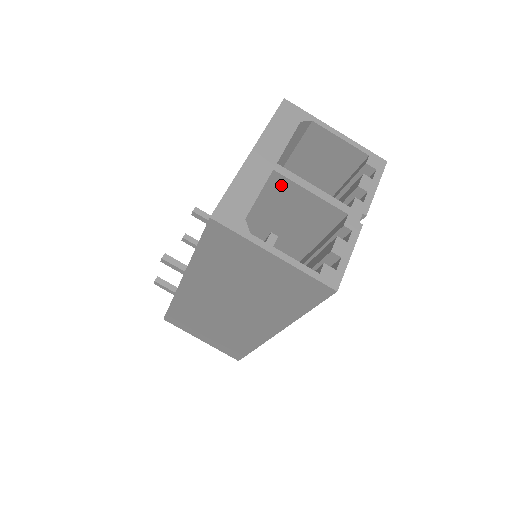
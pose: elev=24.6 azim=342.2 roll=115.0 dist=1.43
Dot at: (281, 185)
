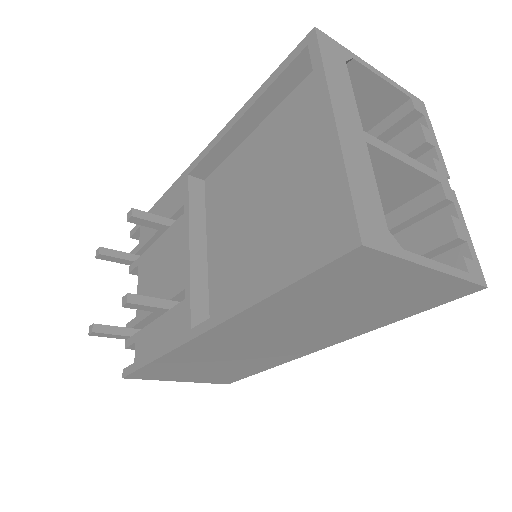
Dot at: occluded
